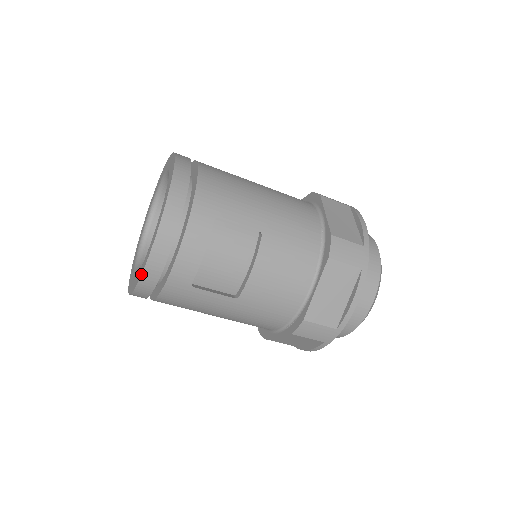
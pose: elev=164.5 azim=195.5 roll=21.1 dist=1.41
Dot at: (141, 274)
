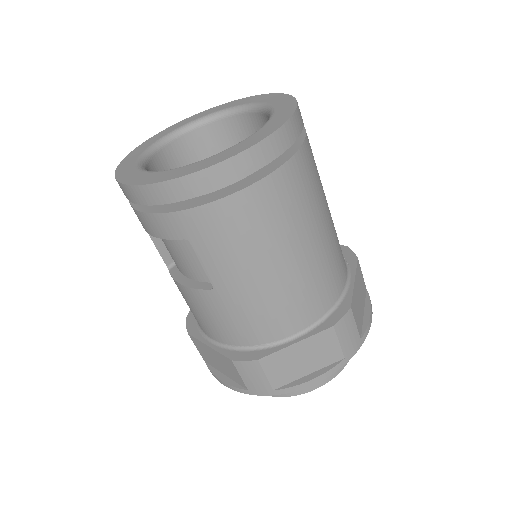
Dot at: (115, 173)
